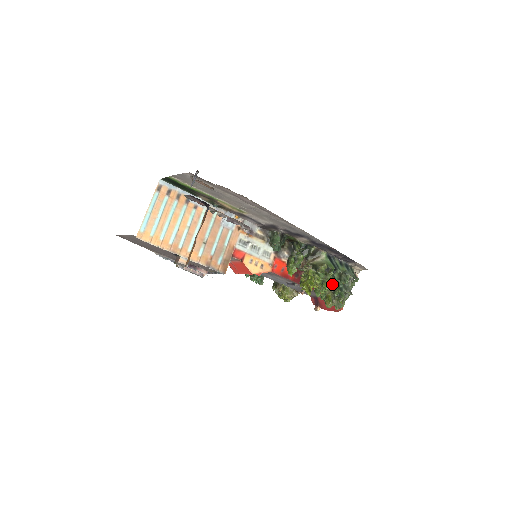
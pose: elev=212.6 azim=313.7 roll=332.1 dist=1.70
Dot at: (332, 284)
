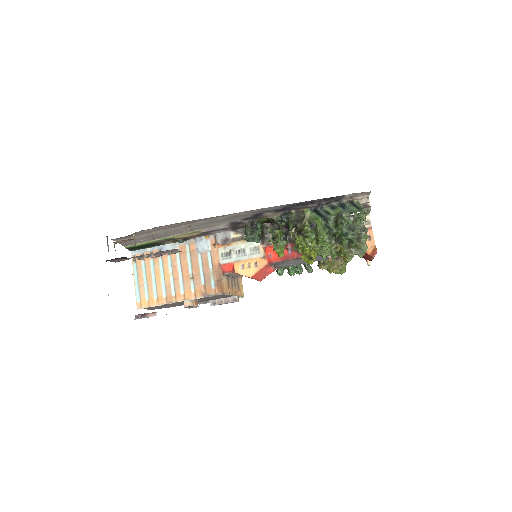
Dot at: (334, 235)
